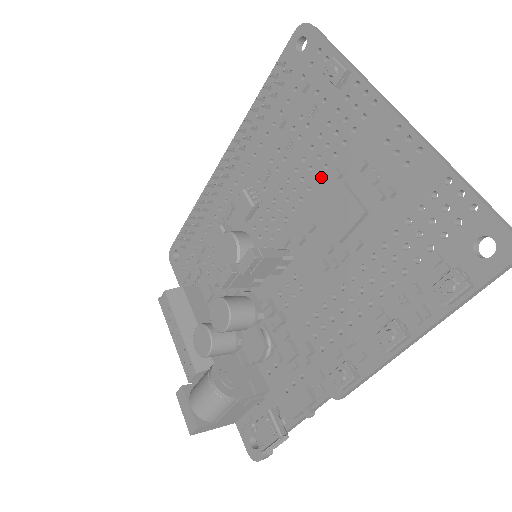
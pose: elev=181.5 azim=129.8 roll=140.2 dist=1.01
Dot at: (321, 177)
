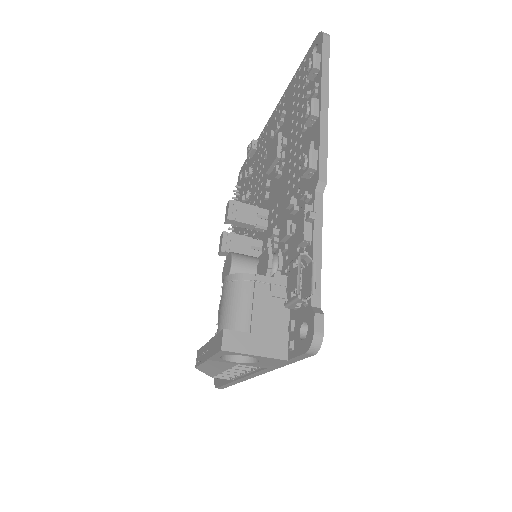
Dot at: (263, 171)
